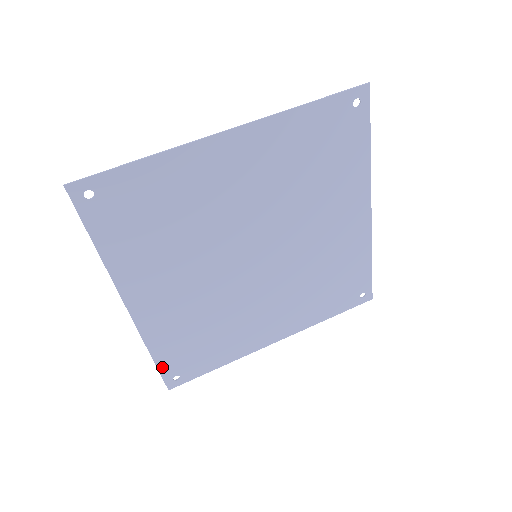
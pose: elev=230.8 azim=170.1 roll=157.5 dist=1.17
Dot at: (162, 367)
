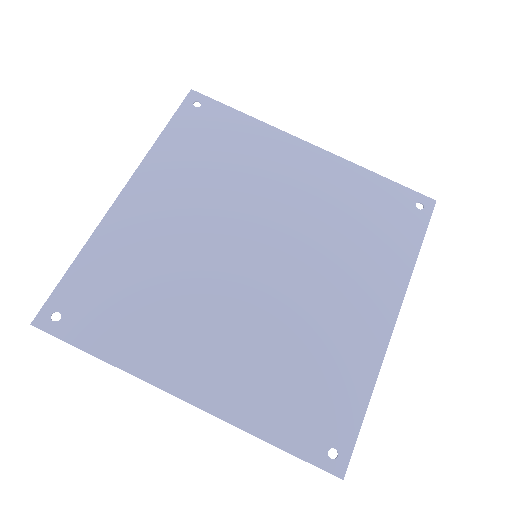
Dot at: (298, 450)
